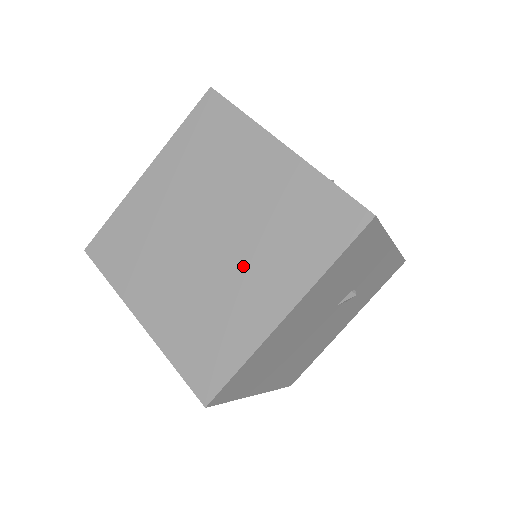
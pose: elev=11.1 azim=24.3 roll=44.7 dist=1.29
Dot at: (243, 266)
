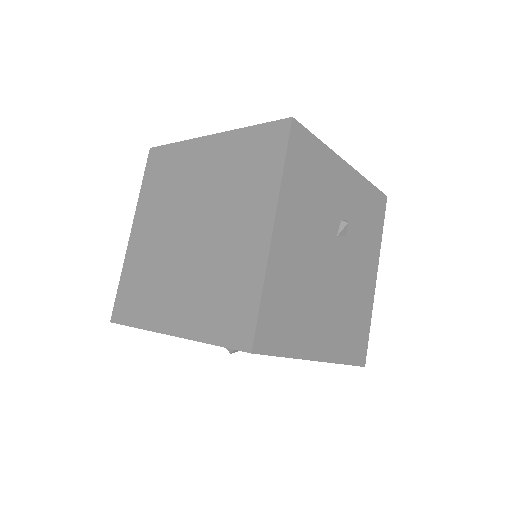
Dot at: (224, 227)
